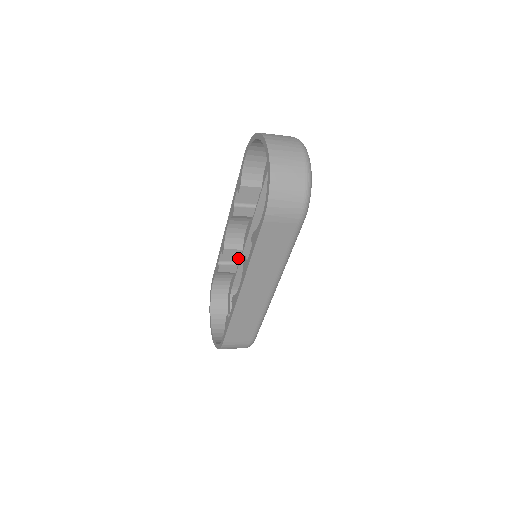
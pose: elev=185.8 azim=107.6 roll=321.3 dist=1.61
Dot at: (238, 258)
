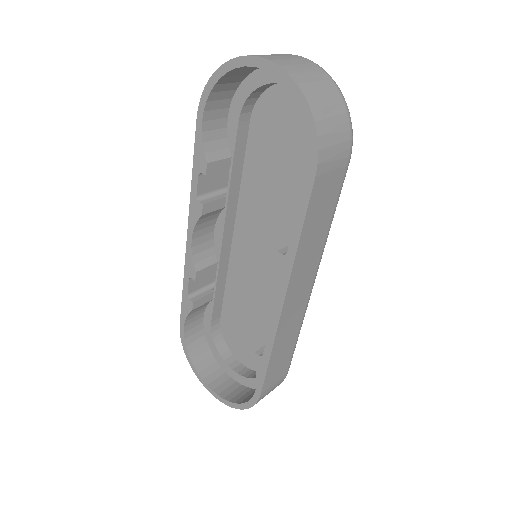
Dot at: (209, 279)
